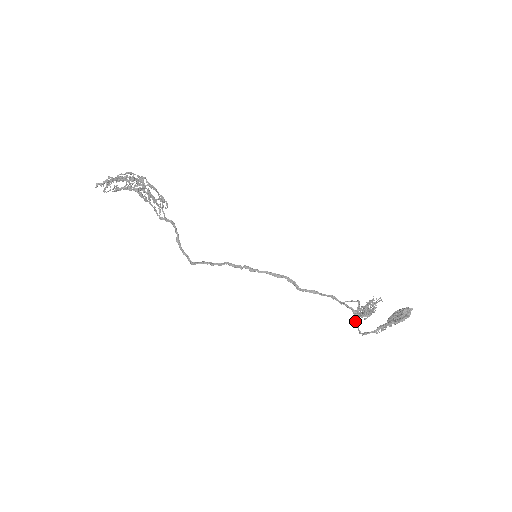
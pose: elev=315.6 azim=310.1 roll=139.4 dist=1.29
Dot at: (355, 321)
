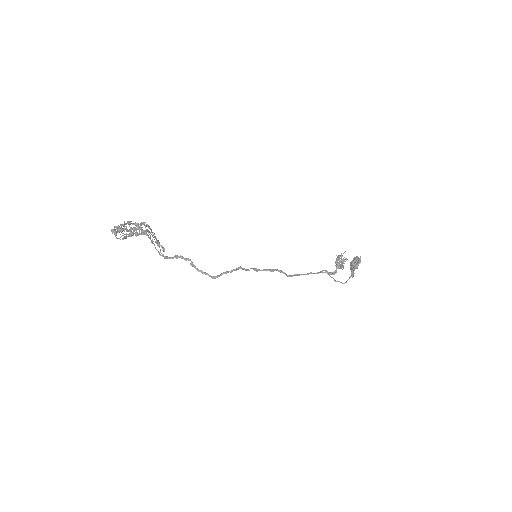
Dot at: (334, 280)
